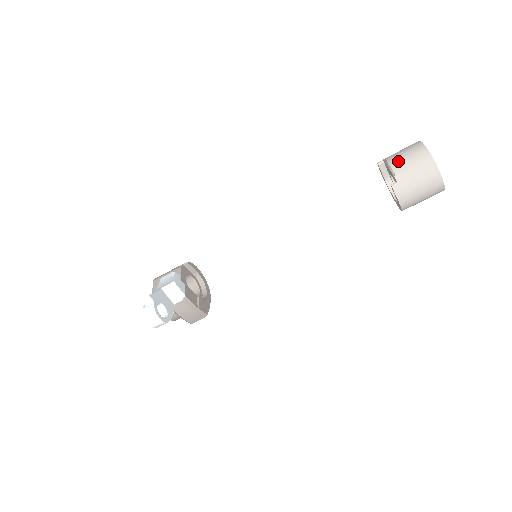
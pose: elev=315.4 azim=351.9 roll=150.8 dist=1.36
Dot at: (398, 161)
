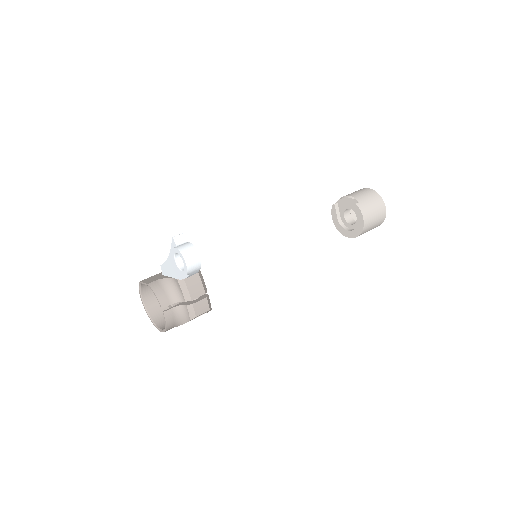
Dot at: (353, 194)
